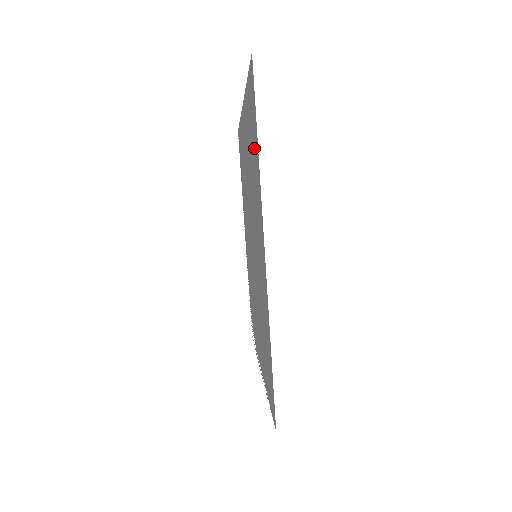
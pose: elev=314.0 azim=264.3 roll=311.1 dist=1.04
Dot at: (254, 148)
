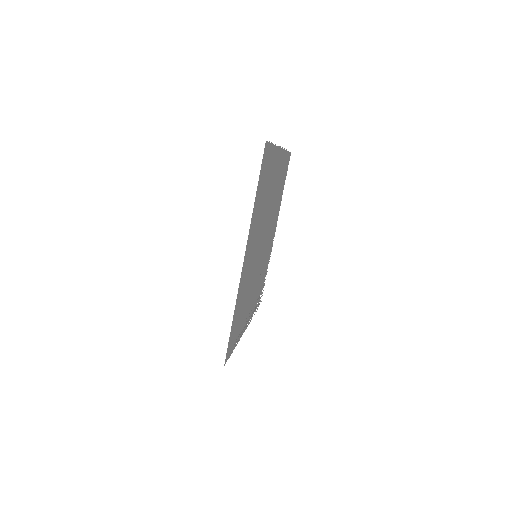
Dot at: (260, 195)
